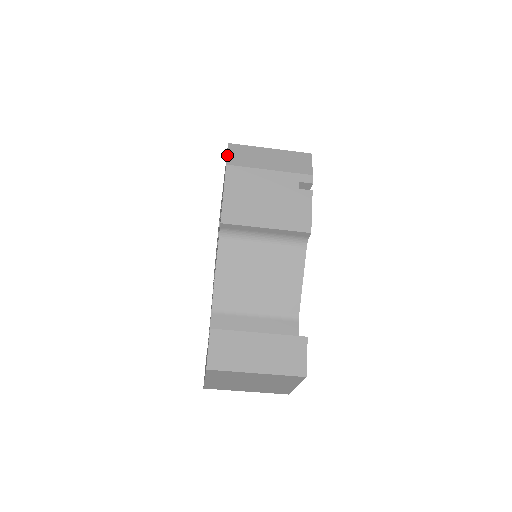
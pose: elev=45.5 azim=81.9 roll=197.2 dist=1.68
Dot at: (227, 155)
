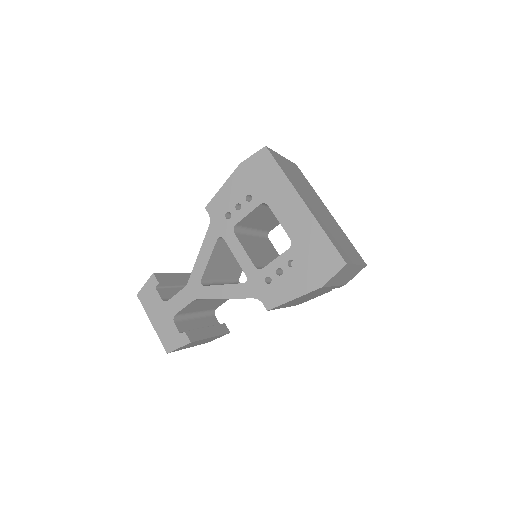
Dot at: occluded
